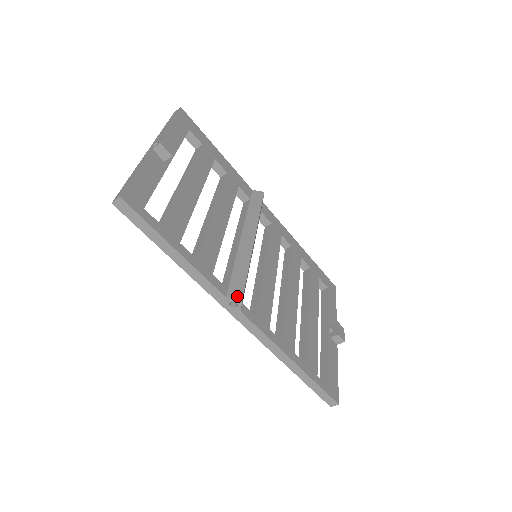
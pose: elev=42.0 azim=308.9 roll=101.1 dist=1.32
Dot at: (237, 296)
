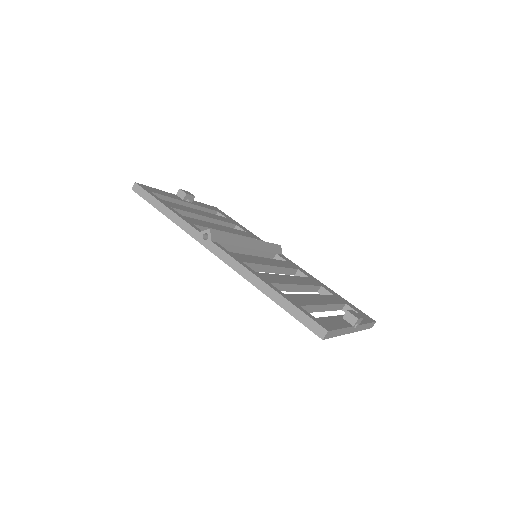
Dot at: (208, 230)
